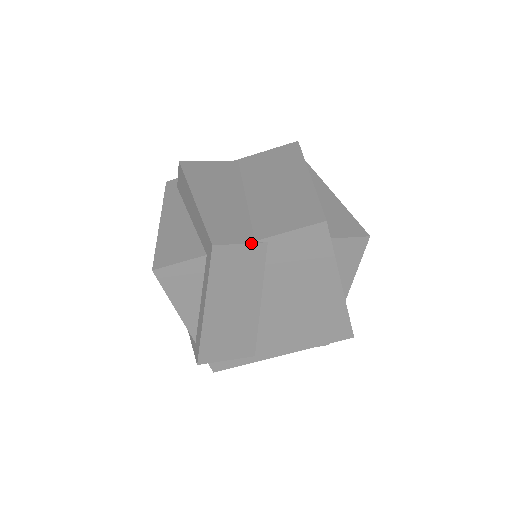
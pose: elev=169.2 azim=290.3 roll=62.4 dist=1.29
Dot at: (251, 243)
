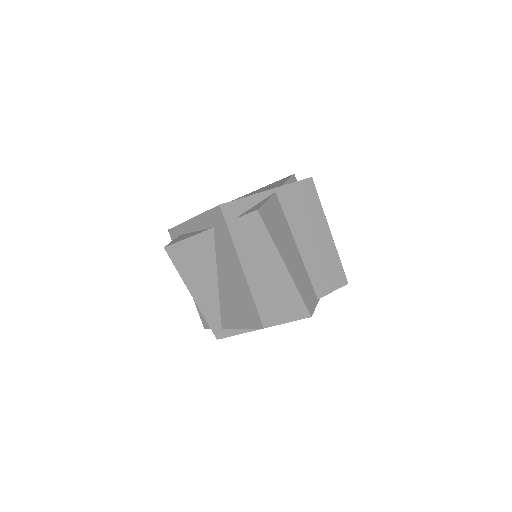
Dot at: occluded
